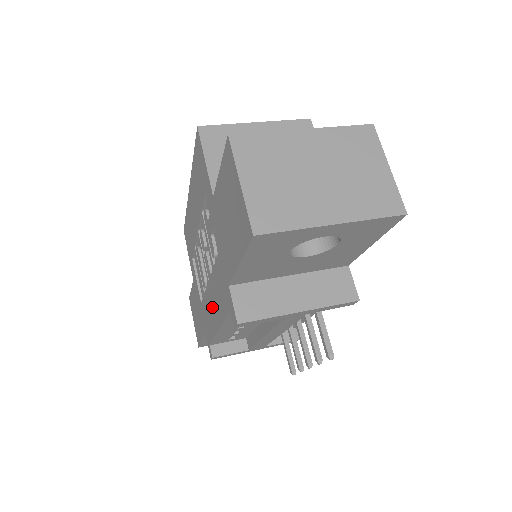
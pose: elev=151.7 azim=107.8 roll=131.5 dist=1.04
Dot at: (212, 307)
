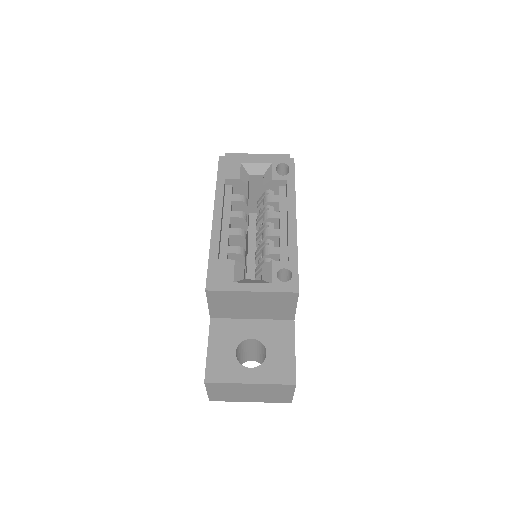
Dot at: occluded
